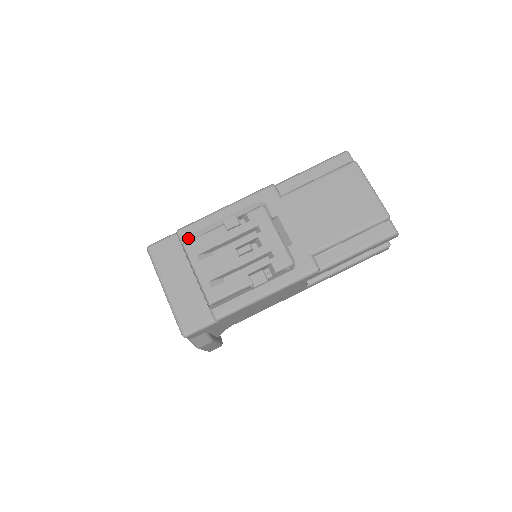
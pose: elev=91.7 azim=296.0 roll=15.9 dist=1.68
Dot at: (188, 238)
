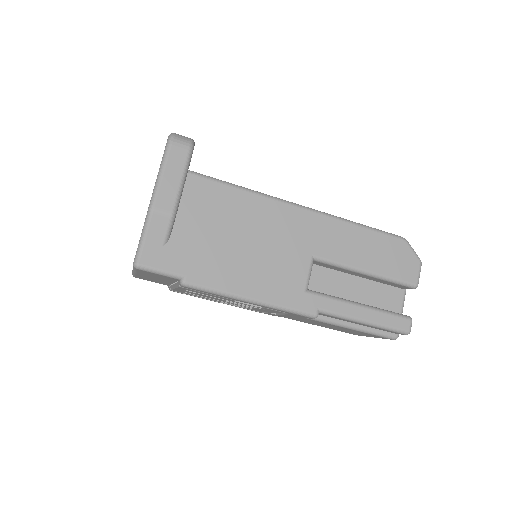
Dot at: occluded
